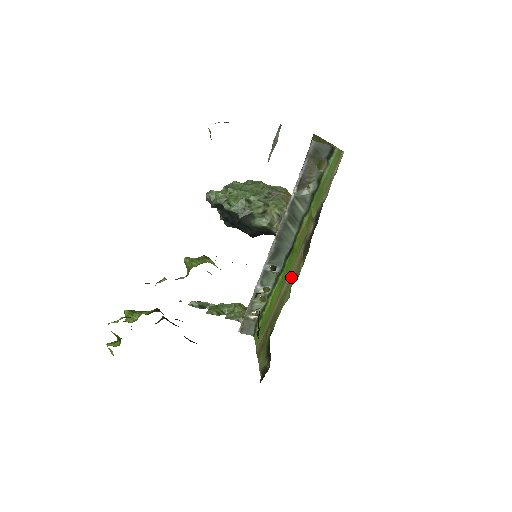
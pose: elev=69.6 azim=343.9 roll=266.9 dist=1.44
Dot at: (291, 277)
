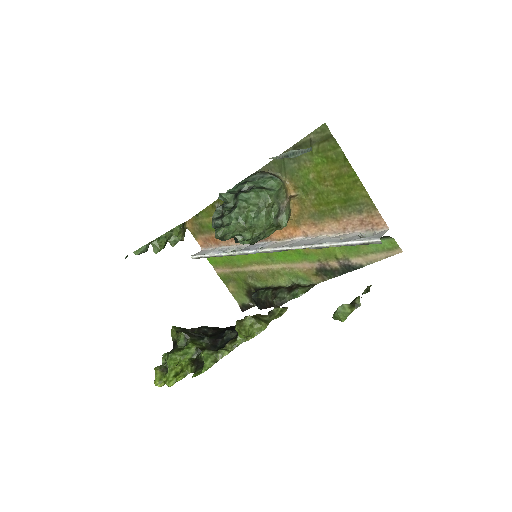
Dot at: (292, 271)
